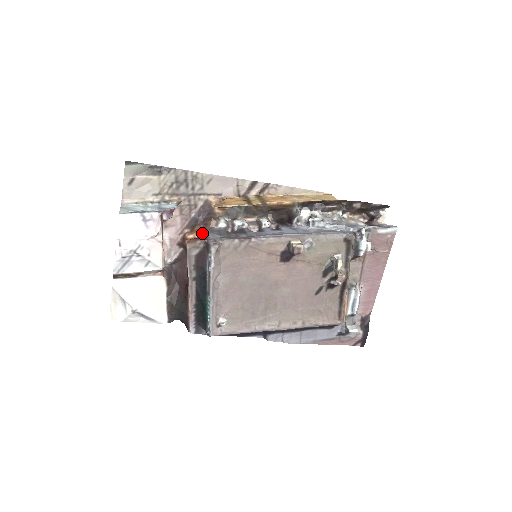
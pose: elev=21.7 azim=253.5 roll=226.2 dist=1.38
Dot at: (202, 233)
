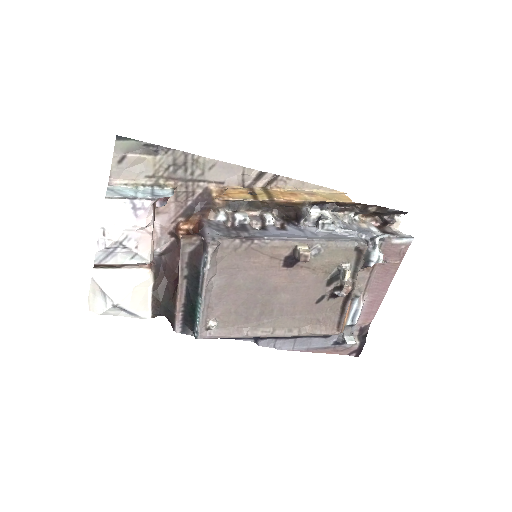
Dot at: (198, 225)
